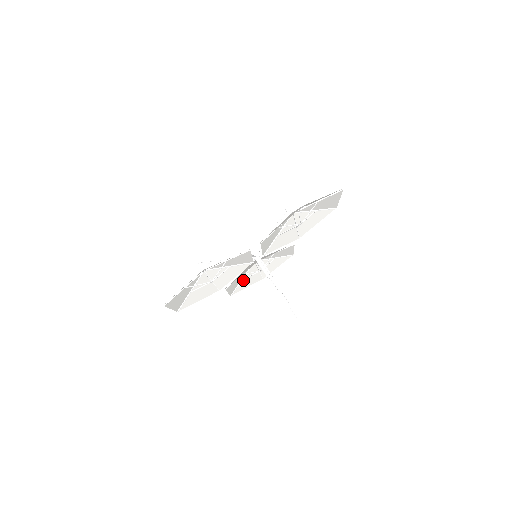
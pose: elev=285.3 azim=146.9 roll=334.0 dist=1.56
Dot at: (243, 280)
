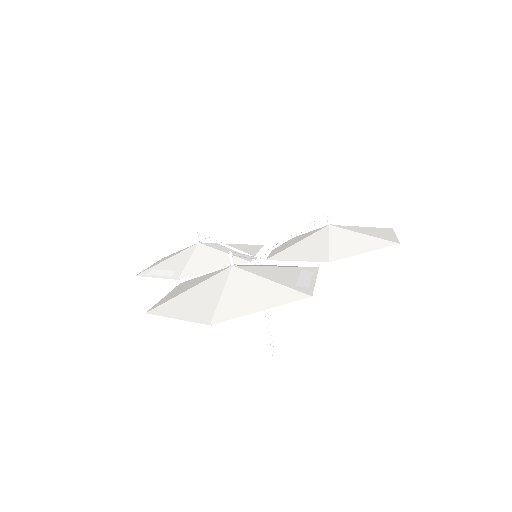
Dot at: (163, 260)
